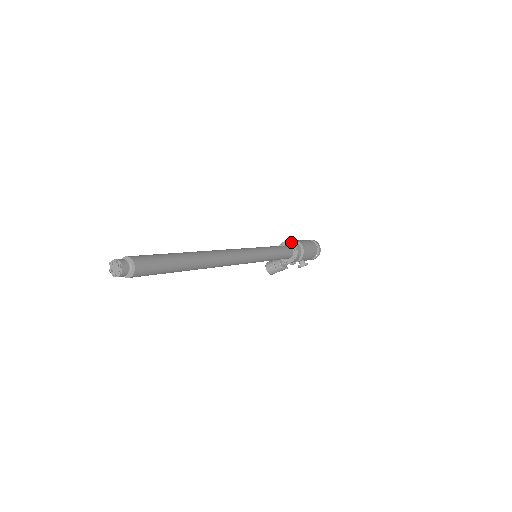
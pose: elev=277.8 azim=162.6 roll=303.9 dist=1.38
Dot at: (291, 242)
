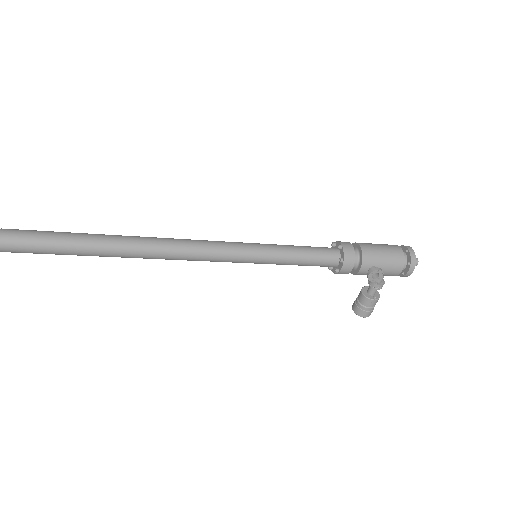
Dot at: (336, 242)
